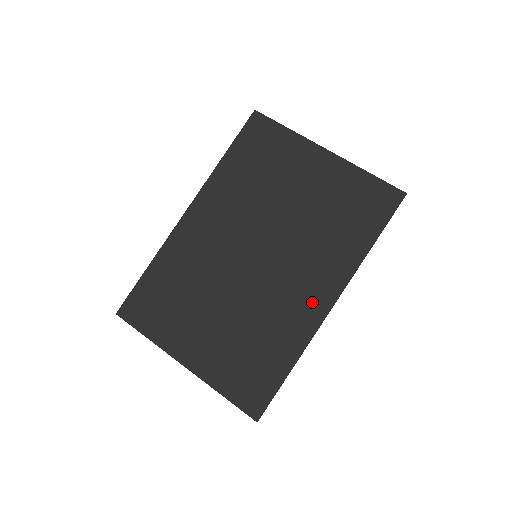
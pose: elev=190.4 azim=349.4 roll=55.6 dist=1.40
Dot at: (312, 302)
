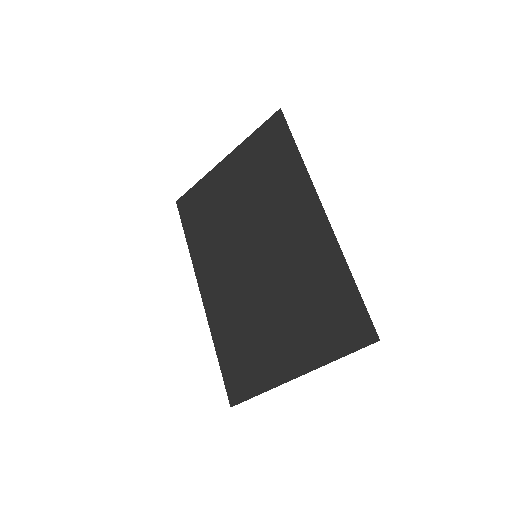
Dot at: (311, 227)
